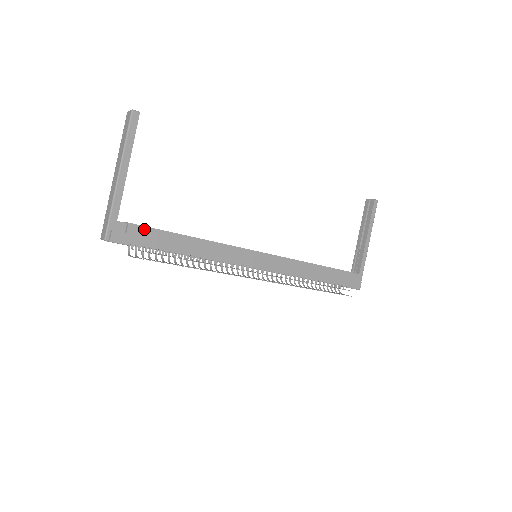
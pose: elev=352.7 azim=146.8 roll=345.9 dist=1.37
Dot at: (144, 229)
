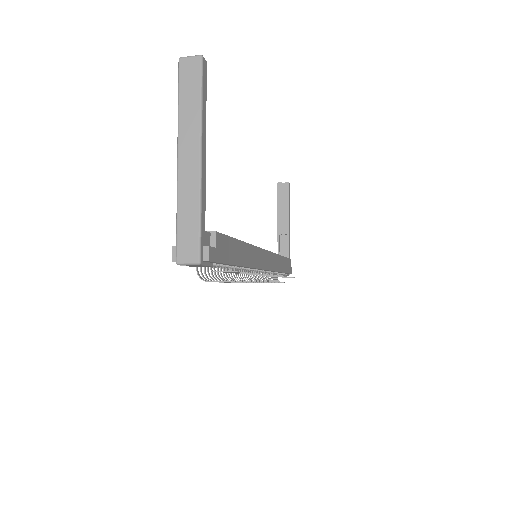
Dot at: (223, 238)
